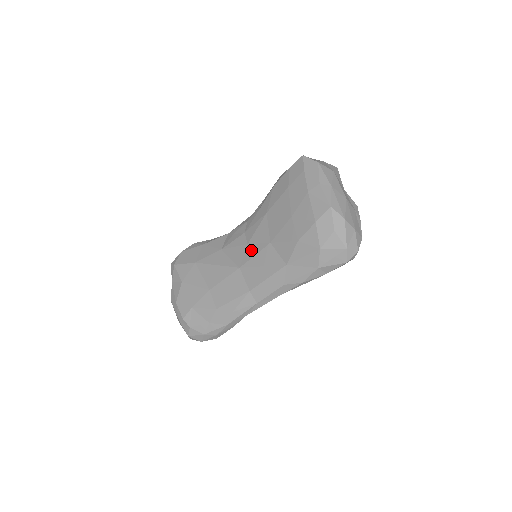
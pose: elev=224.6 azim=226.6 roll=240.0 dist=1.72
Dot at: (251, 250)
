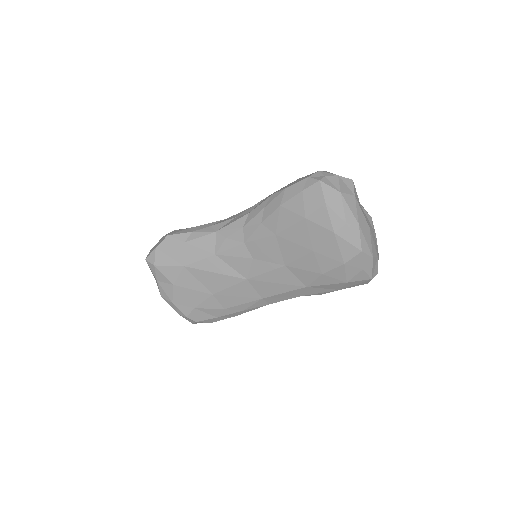
Dot at: (260, 266)
